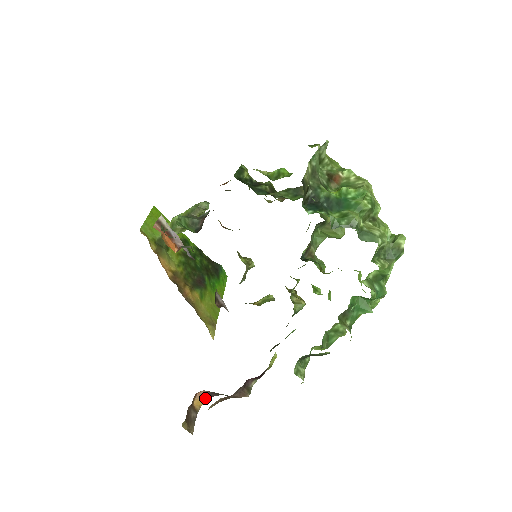
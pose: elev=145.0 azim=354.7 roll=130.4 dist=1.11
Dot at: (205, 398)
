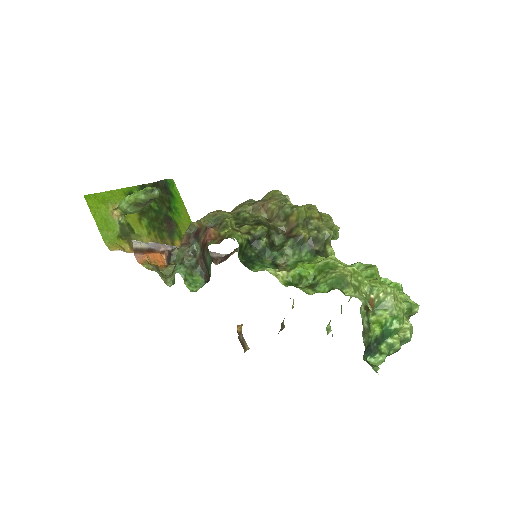
Dot at: occluded
